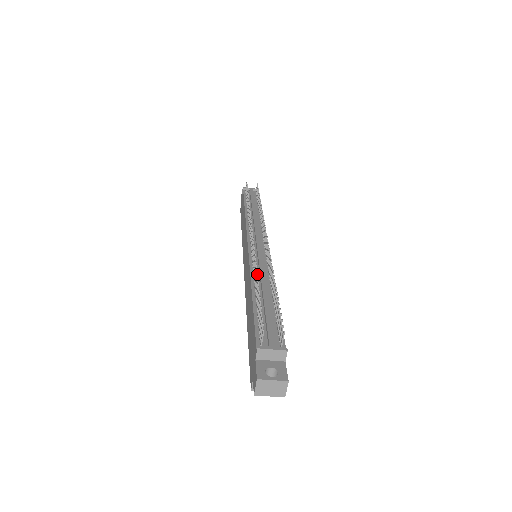
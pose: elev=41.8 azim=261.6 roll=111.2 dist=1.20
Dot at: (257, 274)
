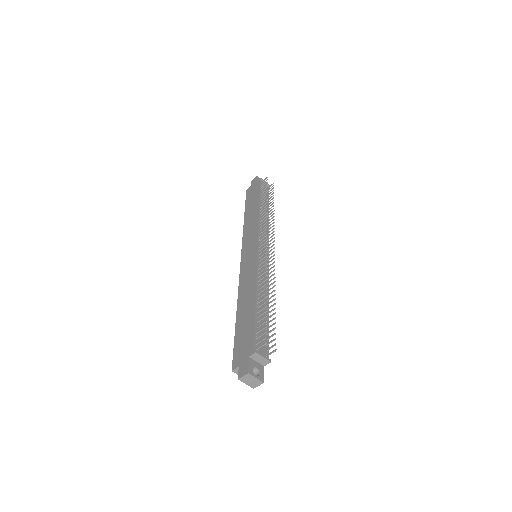
Dot at: (266, 288)
